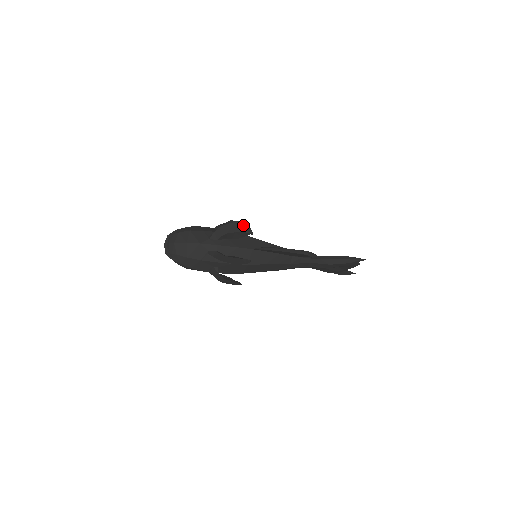
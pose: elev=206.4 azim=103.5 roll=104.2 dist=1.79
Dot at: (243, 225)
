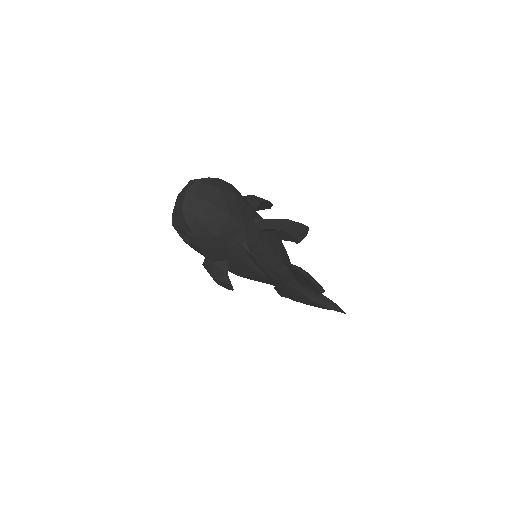
Dot at: (305, 231)
